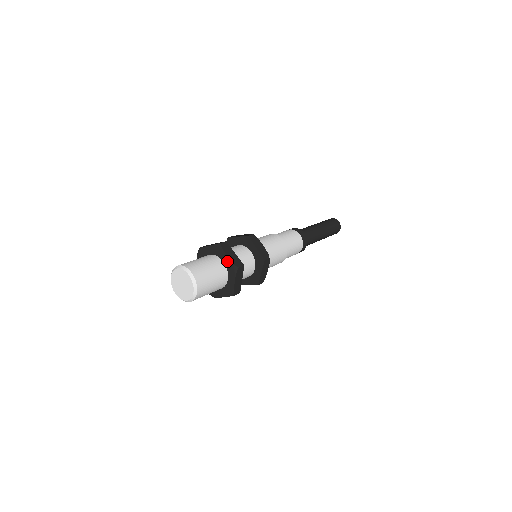
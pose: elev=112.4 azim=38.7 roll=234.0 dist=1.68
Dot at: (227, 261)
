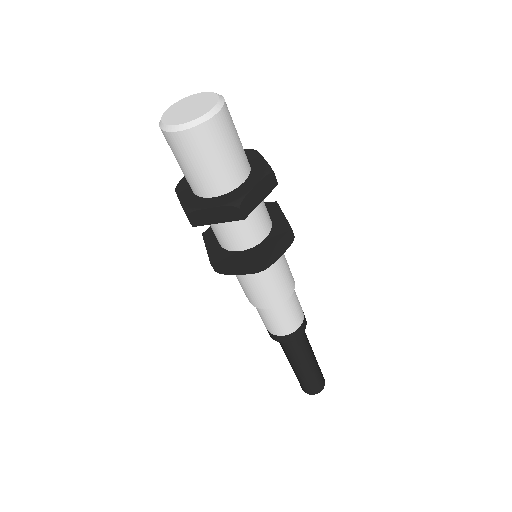
Dot at: (258, 162)
